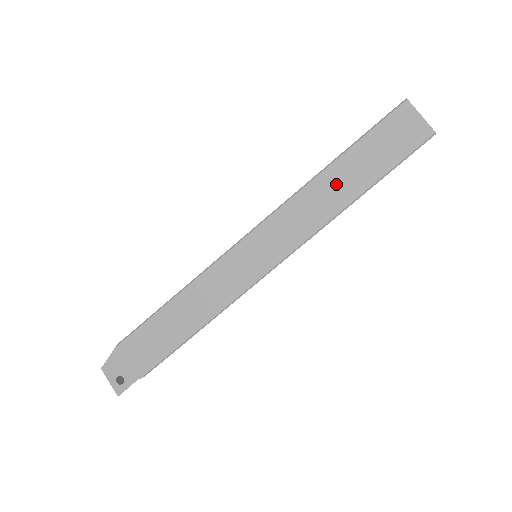
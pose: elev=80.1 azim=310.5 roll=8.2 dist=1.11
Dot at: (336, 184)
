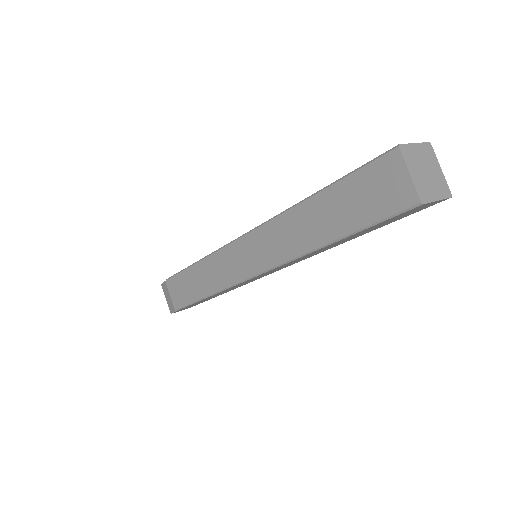
Dot at: (333, 245)
